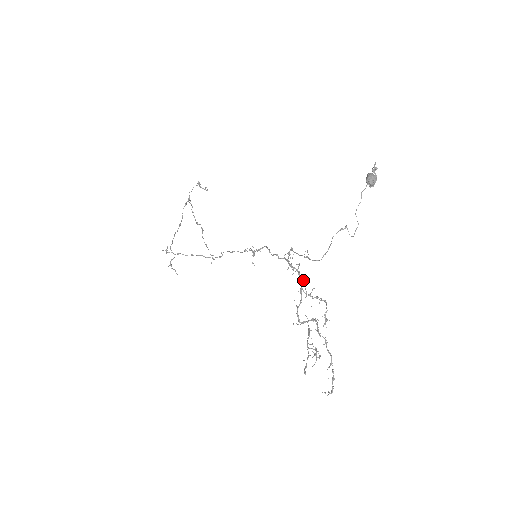
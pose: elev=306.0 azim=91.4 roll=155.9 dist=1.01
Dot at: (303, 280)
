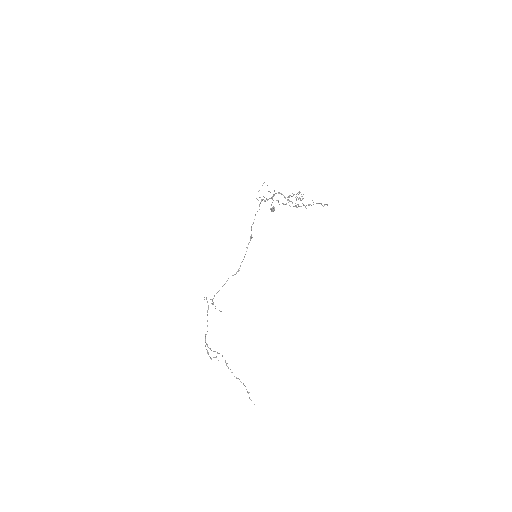
Dot at: occluded
